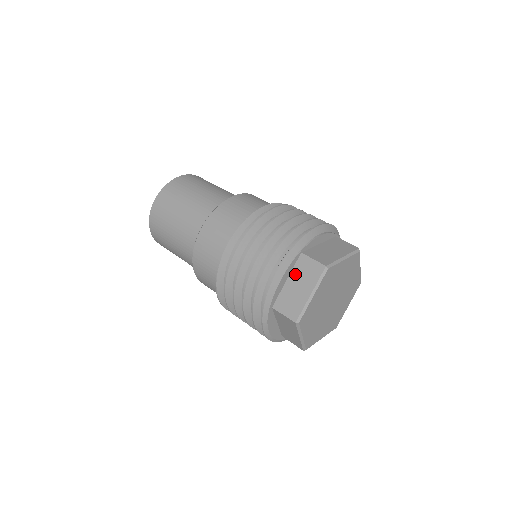
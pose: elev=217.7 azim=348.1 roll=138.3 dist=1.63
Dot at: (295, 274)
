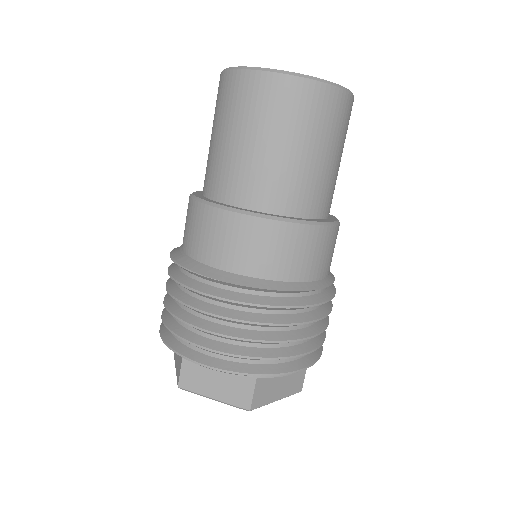
Dot at: (229, 374)
